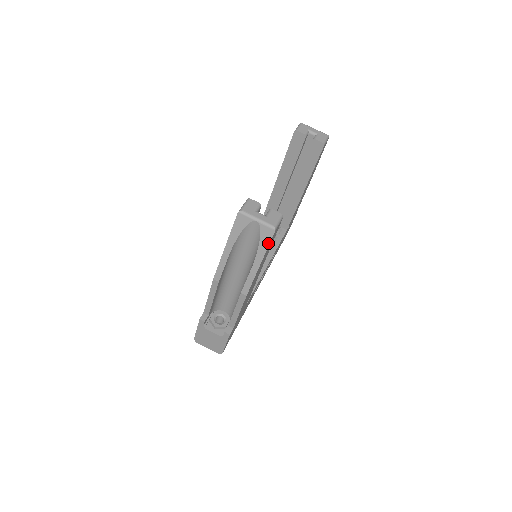
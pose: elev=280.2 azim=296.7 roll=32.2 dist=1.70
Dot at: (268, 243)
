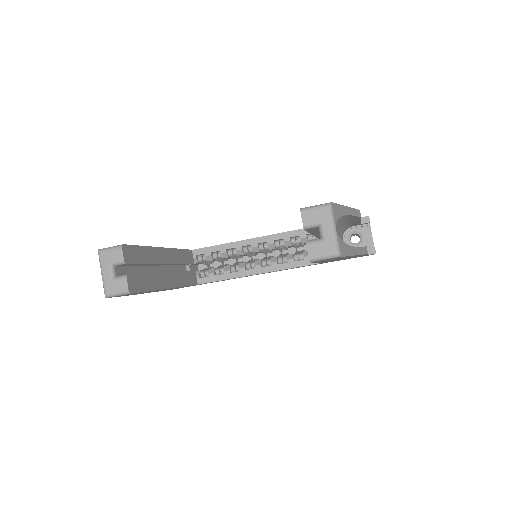
Dot at: occluded
